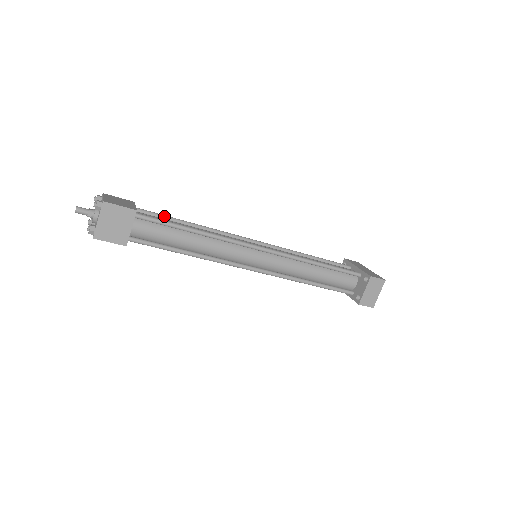
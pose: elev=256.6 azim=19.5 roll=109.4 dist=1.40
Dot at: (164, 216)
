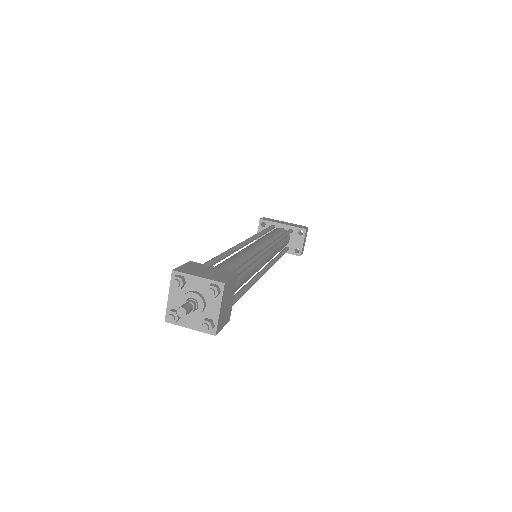
Dot at: (214, 261)
